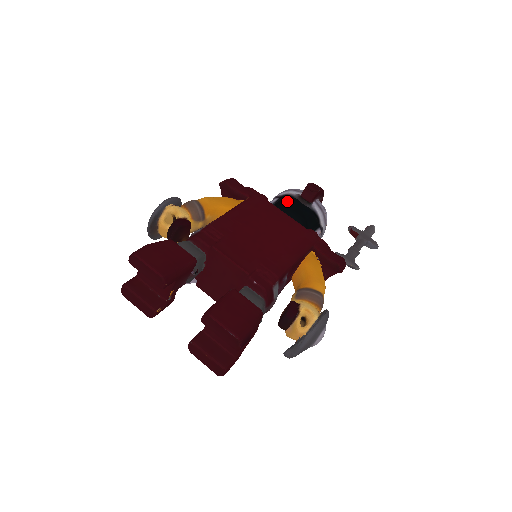
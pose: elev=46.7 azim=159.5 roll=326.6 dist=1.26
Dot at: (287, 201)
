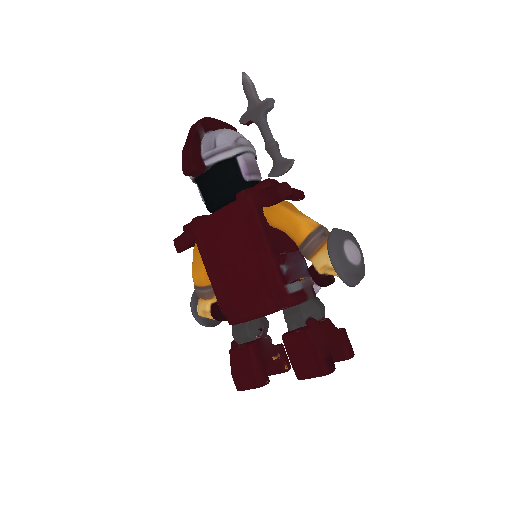
Dot at: (201, 187)
